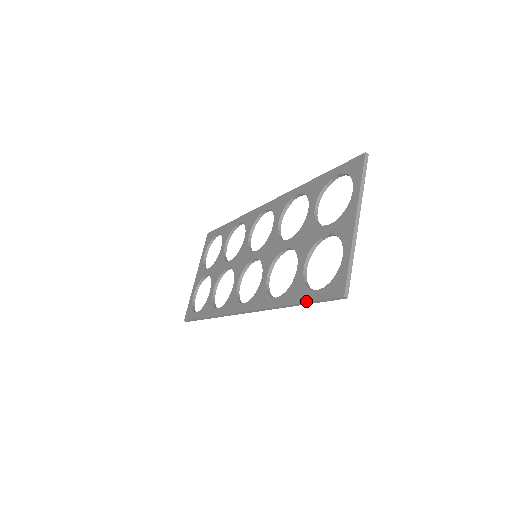
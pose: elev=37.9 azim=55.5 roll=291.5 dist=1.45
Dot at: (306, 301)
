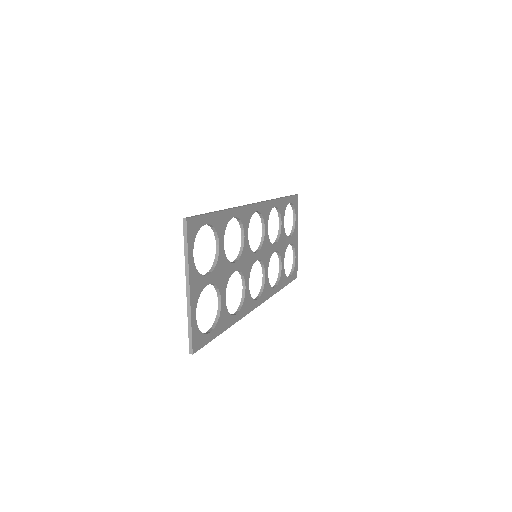
Dot at: occluded
